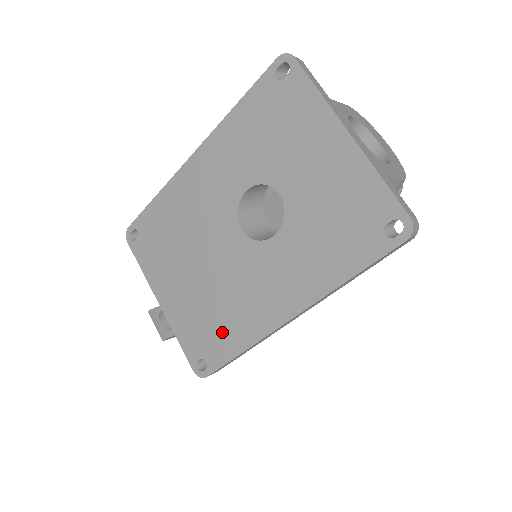
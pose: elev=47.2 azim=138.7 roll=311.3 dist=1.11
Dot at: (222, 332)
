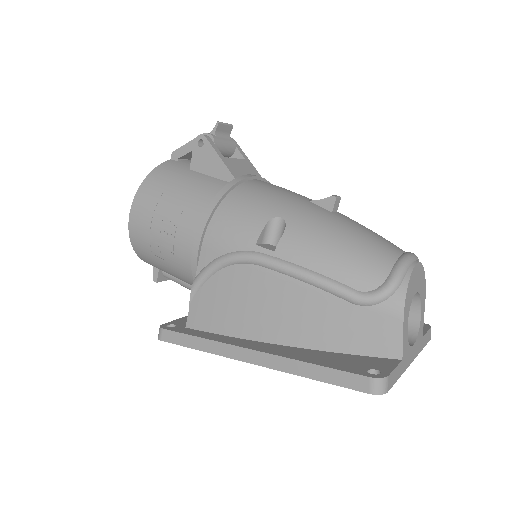
Dot at: occluded
